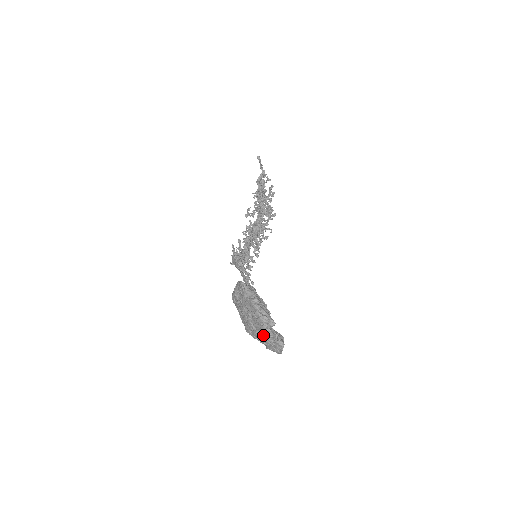
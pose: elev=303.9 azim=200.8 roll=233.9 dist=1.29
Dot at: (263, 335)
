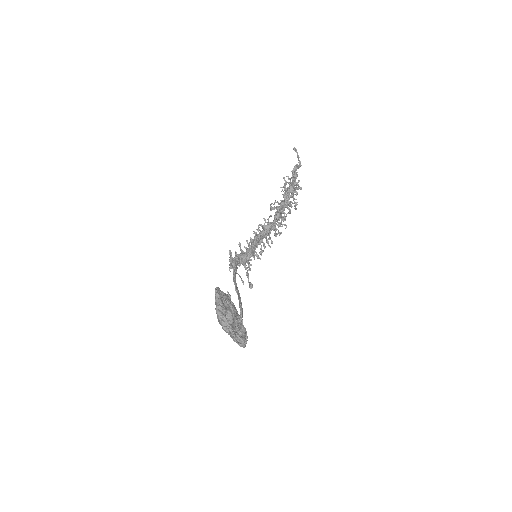
Dot at: occluded
